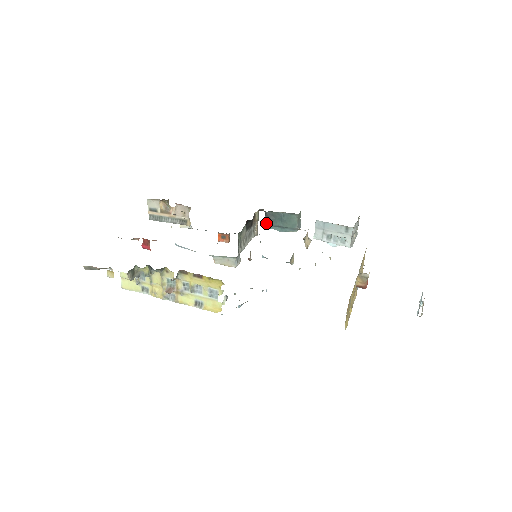
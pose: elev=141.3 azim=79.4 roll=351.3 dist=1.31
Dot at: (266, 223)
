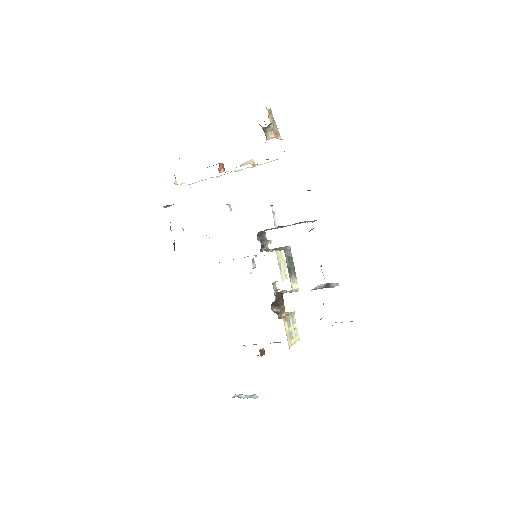
Dot at: occluded
